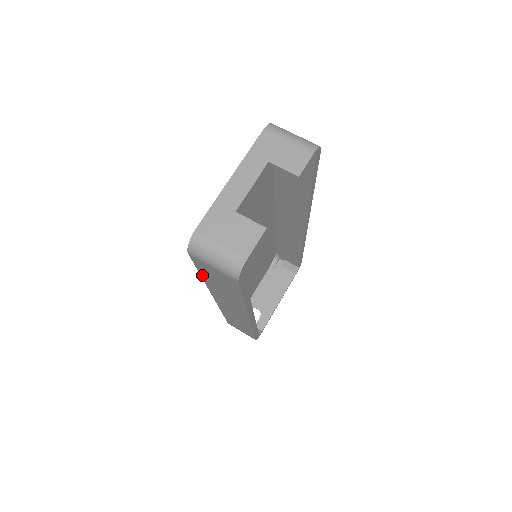
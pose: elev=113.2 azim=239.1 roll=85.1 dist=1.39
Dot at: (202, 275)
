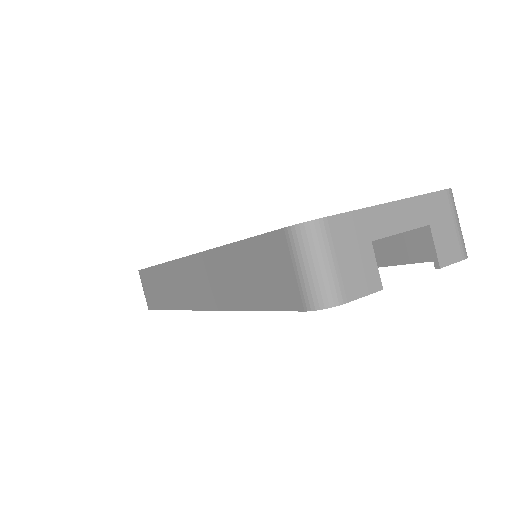
Dot at: (239, 245)
